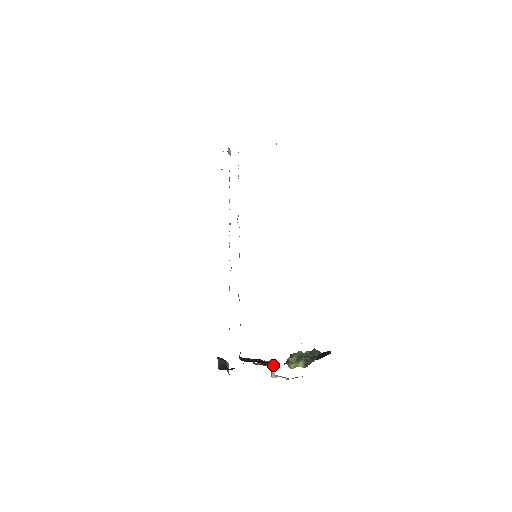
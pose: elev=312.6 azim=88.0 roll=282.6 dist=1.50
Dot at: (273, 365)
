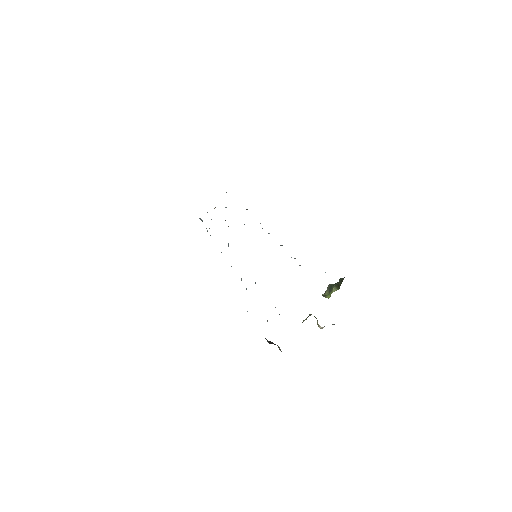
Dot at: (315, 317)
